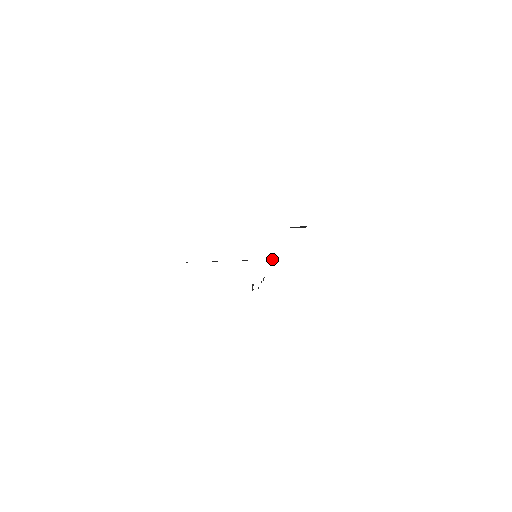
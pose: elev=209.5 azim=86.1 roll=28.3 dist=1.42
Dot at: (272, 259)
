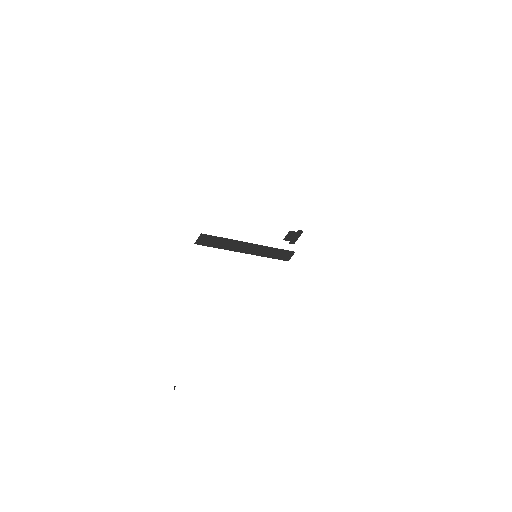
Dot at: (280, 249)
